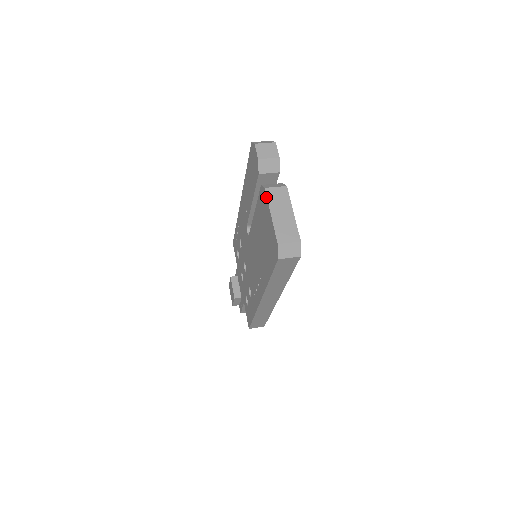
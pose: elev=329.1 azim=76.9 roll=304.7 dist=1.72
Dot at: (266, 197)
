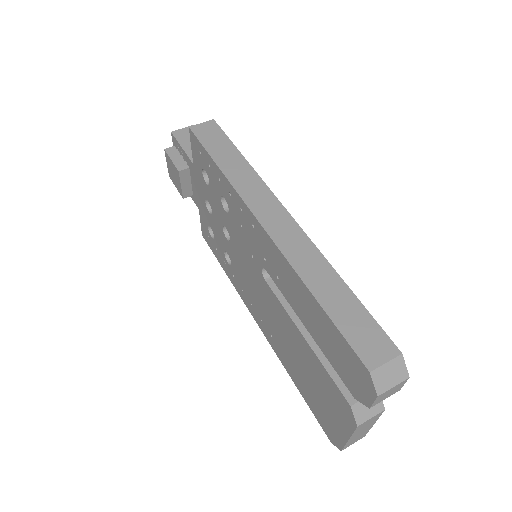
Dot at: (353, 429)
